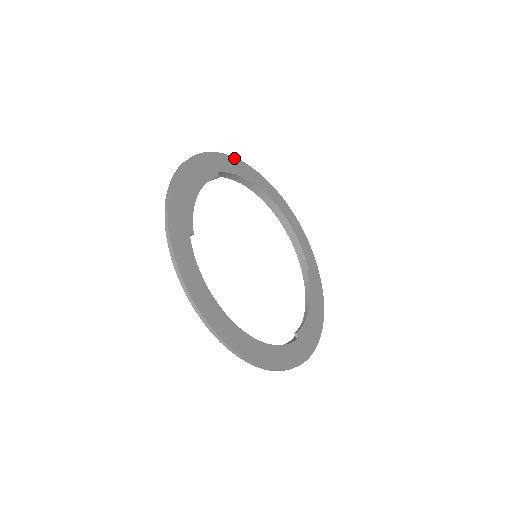
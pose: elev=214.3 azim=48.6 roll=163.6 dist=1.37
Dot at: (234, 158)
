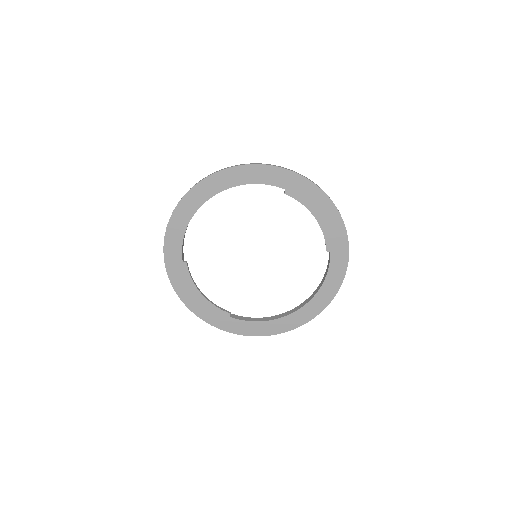
Dot at: (166, 231)
